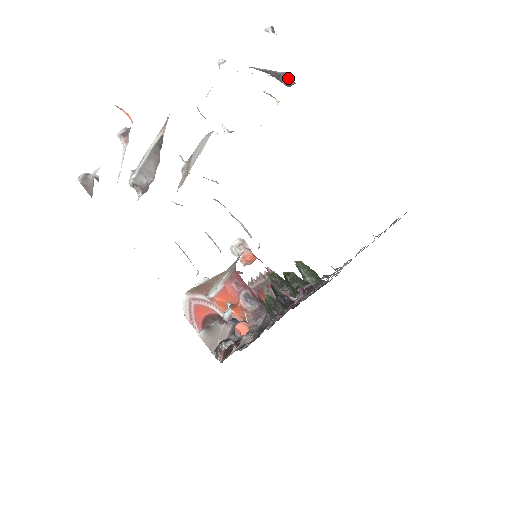
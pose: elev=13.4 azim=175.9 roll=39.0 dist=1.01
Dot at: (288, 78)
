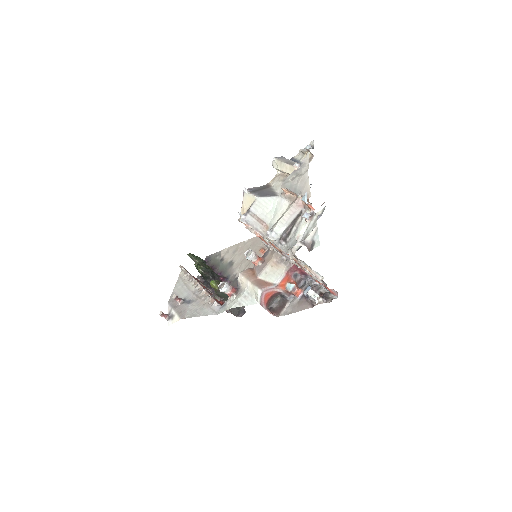
Dot at: occluded
